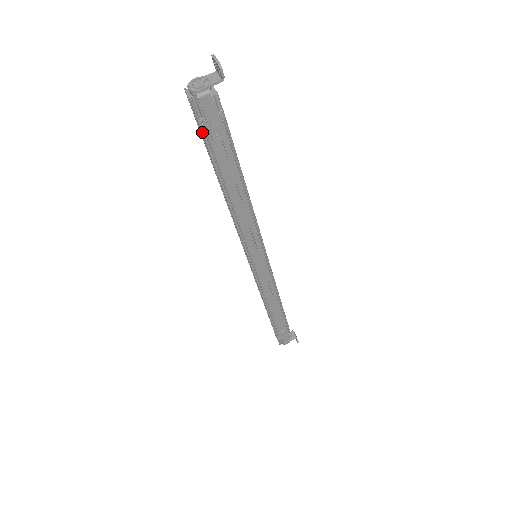
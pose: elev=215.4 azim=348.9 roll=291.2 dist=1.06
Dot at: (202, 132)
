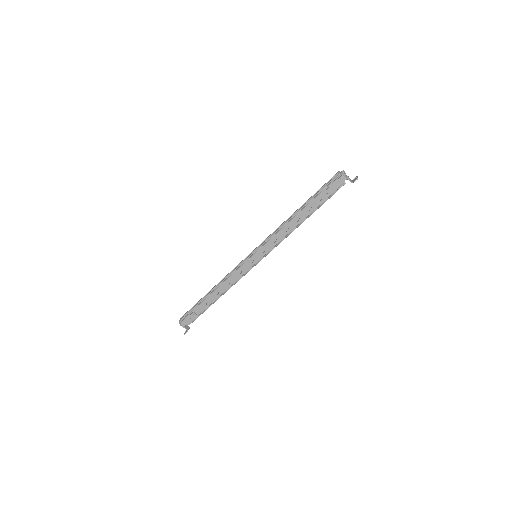
Dot at: (326, 185)
